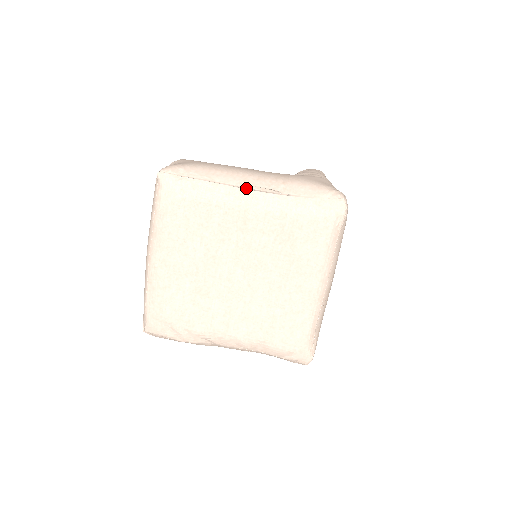
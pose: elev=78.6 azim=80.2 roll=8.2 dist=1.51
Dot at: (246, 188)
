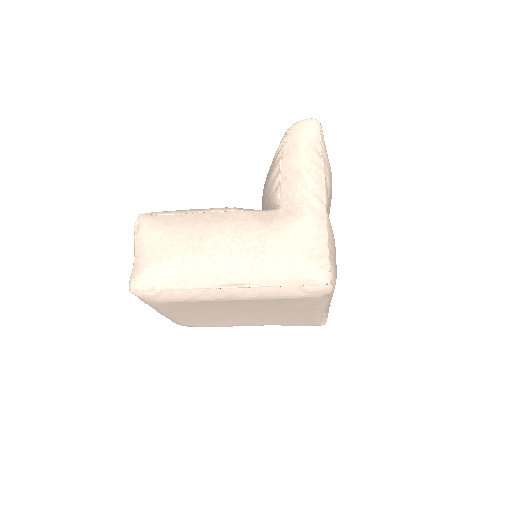
Dot at: (221, 288)
